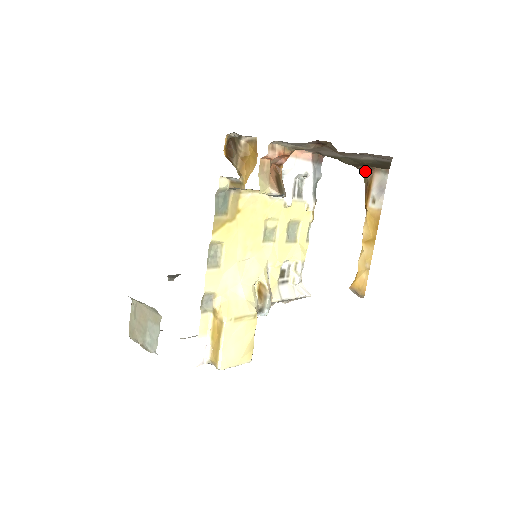
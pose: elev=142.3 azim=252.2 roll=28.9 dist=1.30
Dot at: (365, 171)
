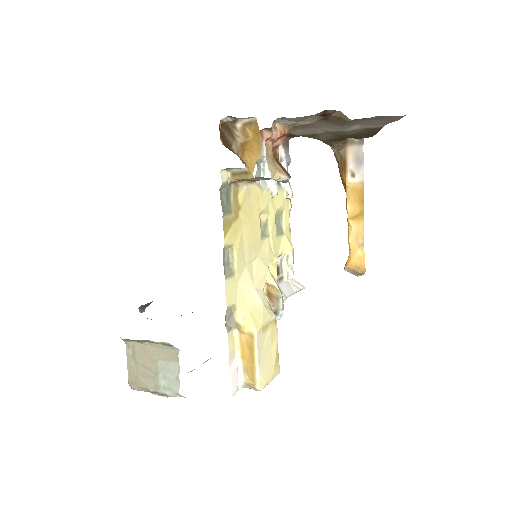
Dot at: (338, 146)
